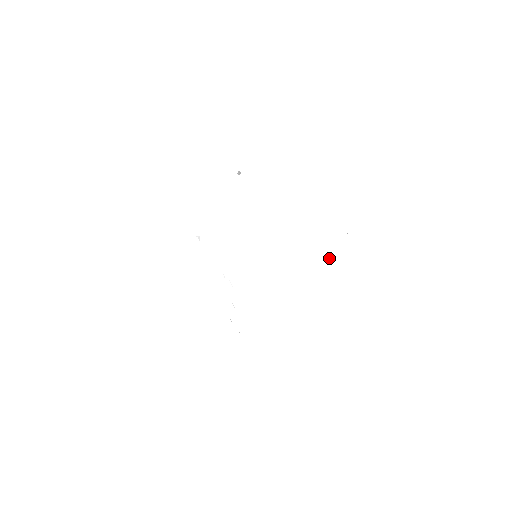
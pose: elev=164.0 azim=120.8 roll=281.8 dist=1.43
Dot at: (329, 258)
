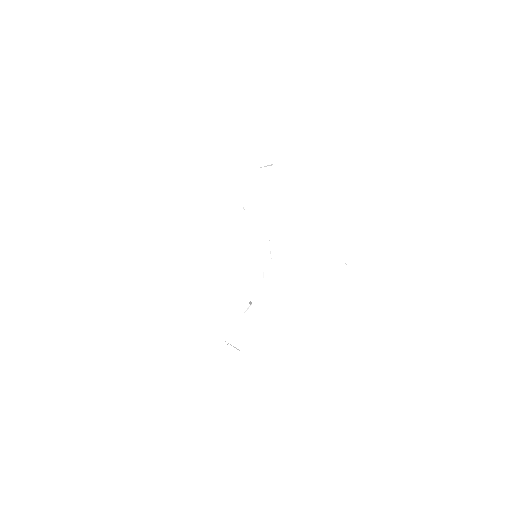
Dot at: (243, 313)
